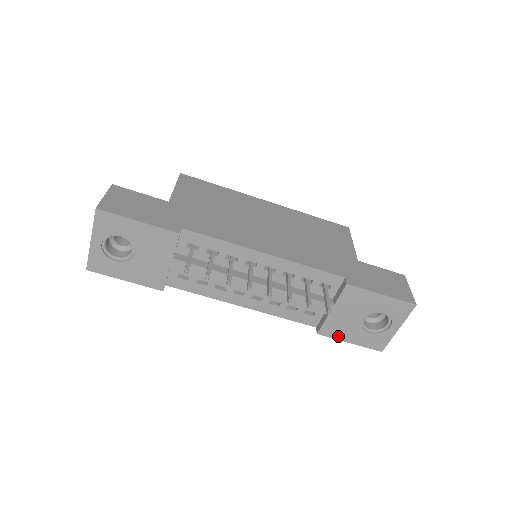
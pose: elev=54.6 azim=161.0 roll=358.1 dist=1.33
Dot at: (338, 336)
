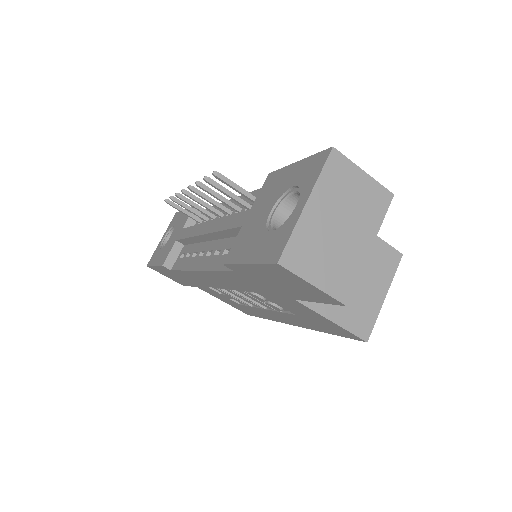
Dot at: (239, 257)
